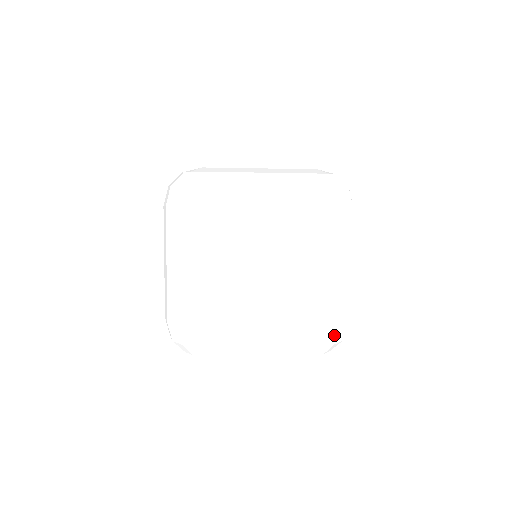
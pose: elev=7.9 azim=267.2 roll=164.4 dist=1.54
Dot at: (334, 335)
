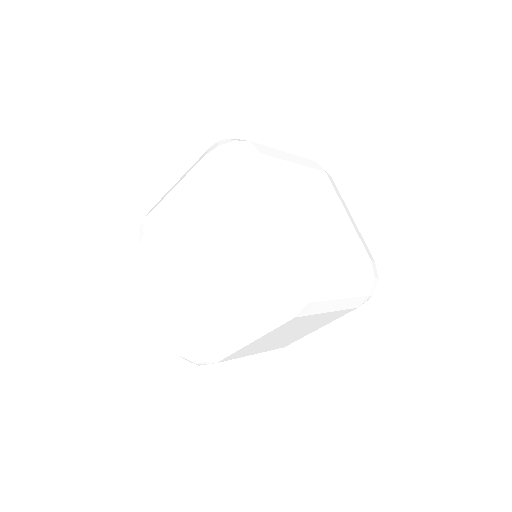
Dot at: (376, 269)
